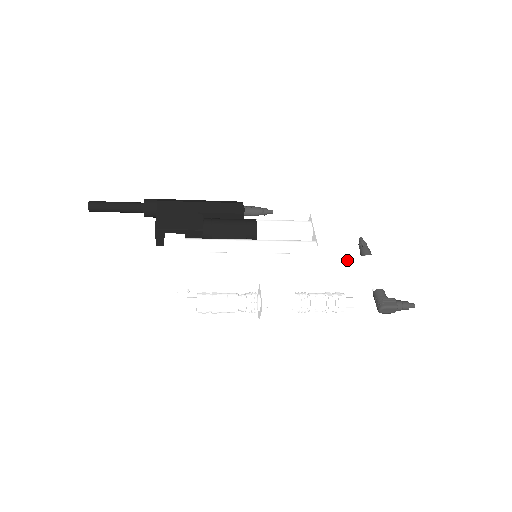
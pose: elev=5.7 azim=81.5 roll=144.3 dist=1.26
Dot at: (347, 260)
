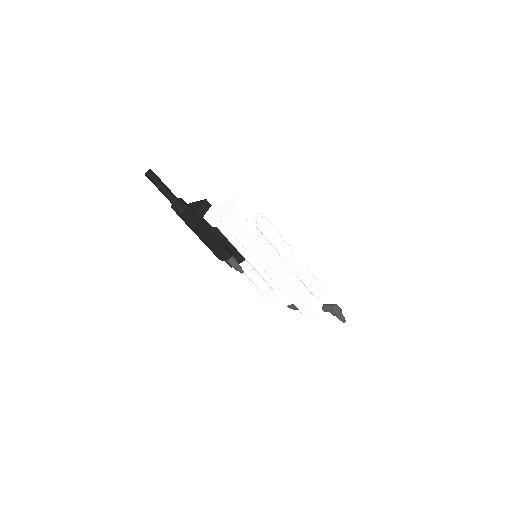
Dot at: occluded
